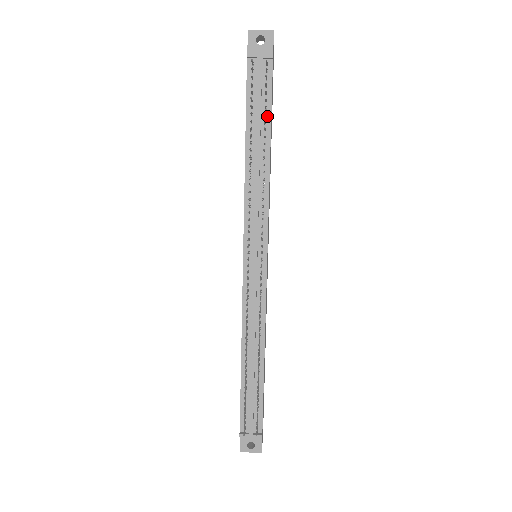
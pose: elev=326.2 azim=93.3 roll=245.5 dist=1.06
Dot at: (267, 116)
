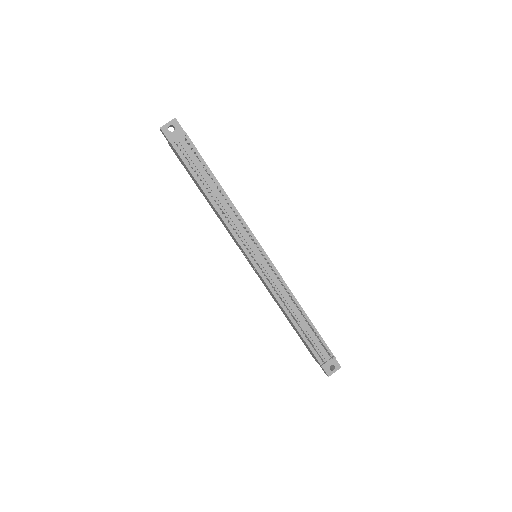
Dot at: (207, 170)
